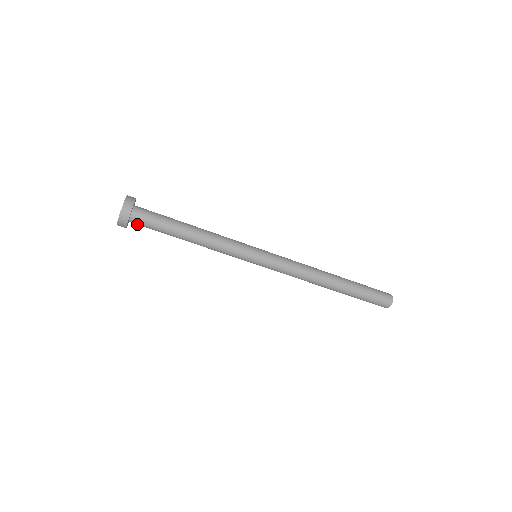
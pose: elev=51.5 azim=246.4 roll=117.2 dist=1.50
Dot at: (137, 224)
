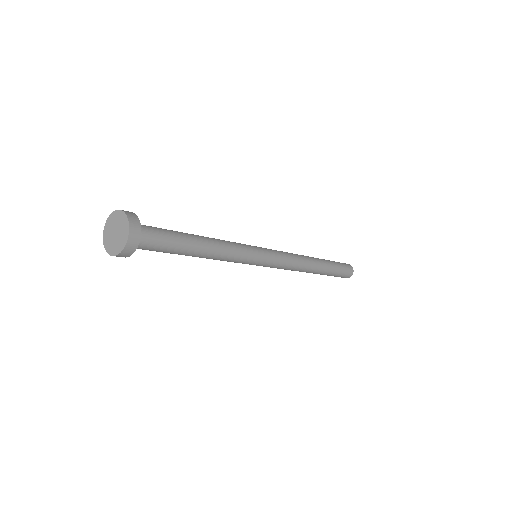
Dot at: occluded
